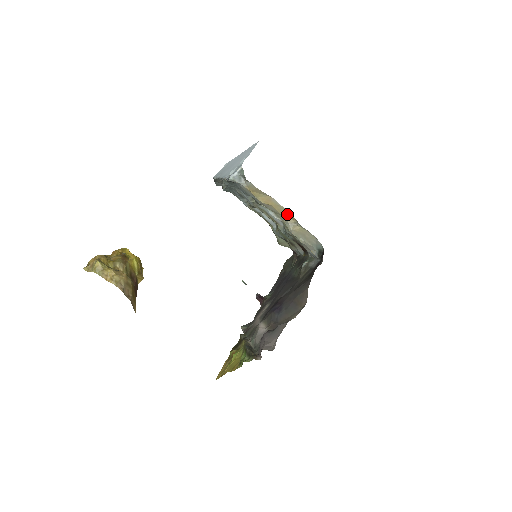
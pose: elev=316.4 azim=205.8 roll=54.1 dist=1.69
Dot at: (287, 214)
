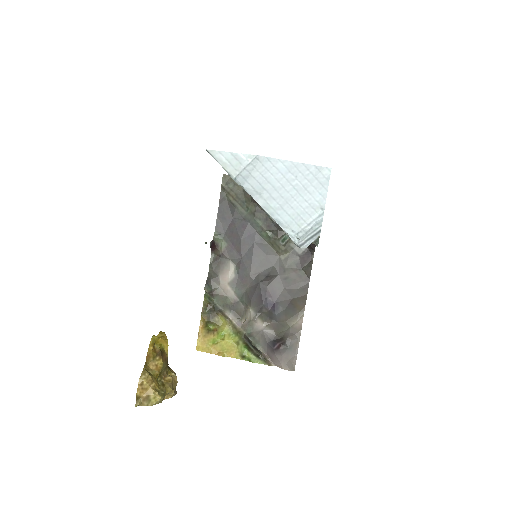
Dot at: occluded
